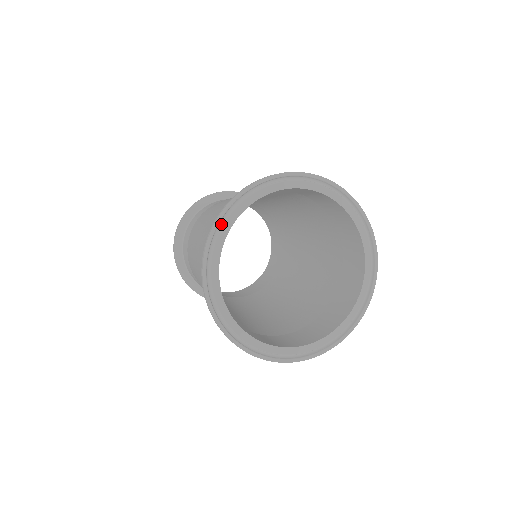
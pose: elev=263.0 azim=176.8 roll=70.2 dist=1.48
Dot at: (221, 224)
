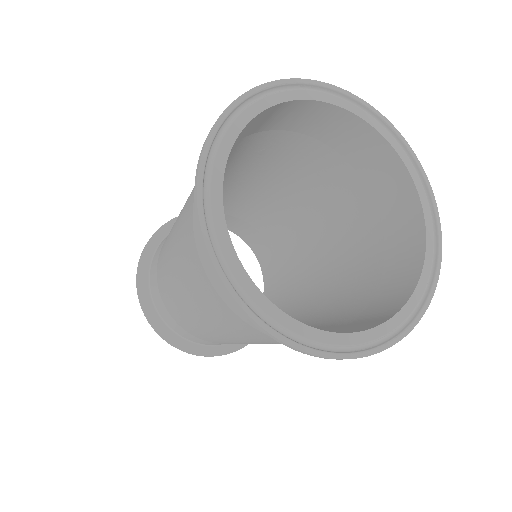
Dot at: (239, 110)
